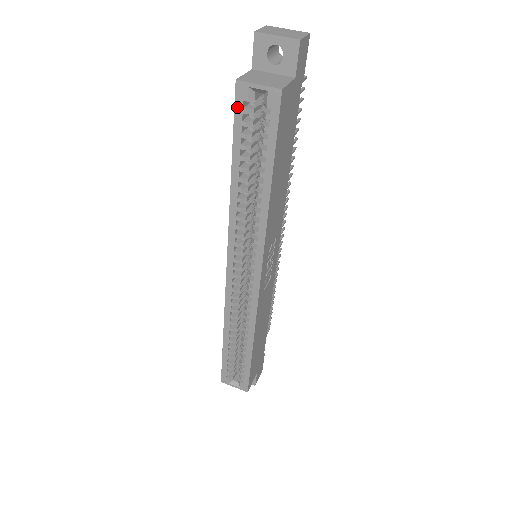
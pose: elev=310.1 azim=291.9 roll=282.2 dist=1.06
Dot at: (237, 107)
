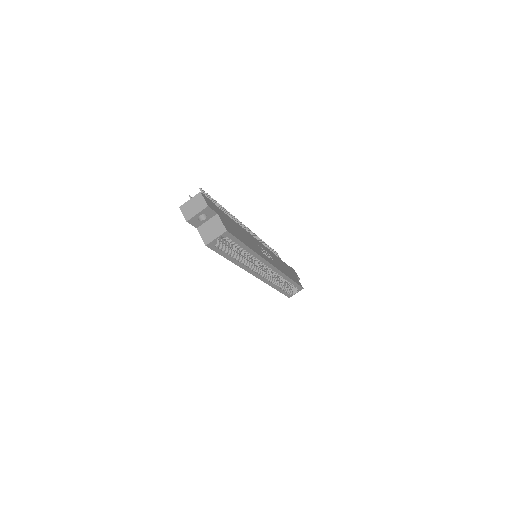
Dot at: (213, 249)
